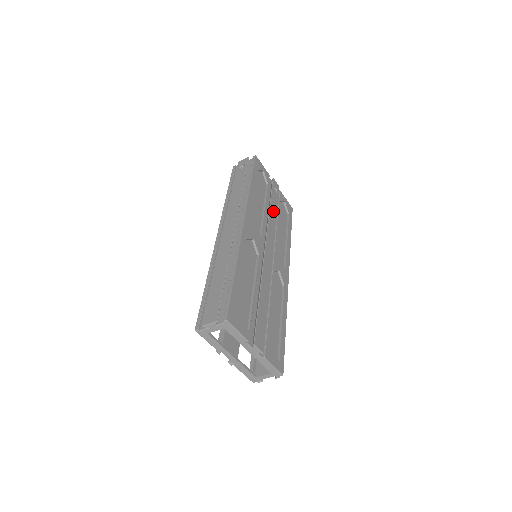
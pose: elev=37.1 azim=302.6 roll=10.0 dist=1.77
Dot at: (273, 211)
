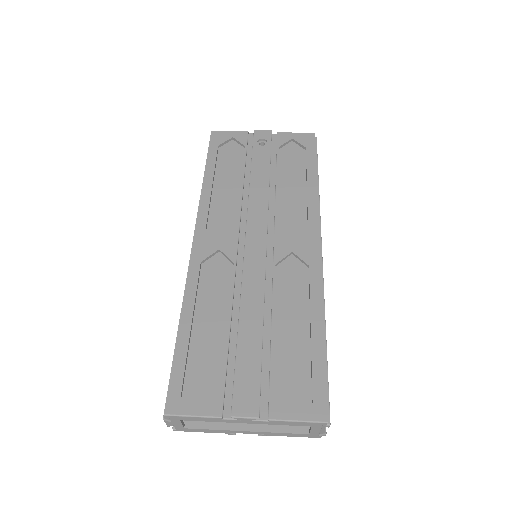
Dot at: (259, 177)
